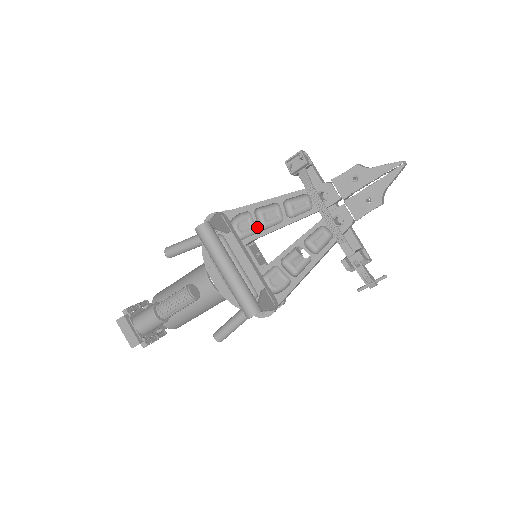
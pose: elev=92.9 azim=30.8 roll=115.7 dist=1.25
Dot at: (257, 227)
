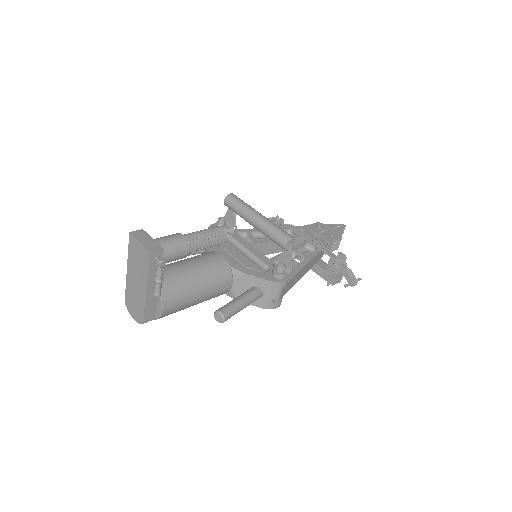
Dot at: (255, 239)
